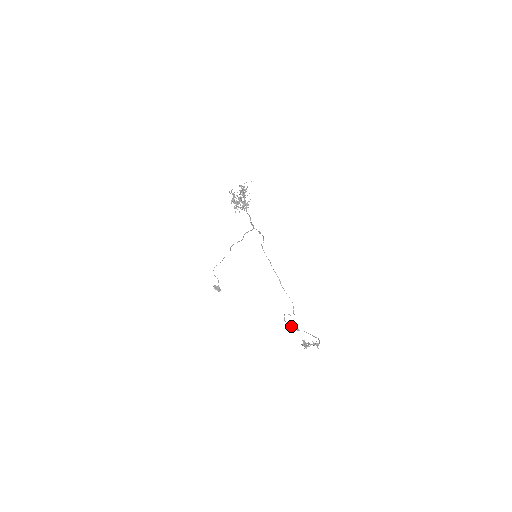
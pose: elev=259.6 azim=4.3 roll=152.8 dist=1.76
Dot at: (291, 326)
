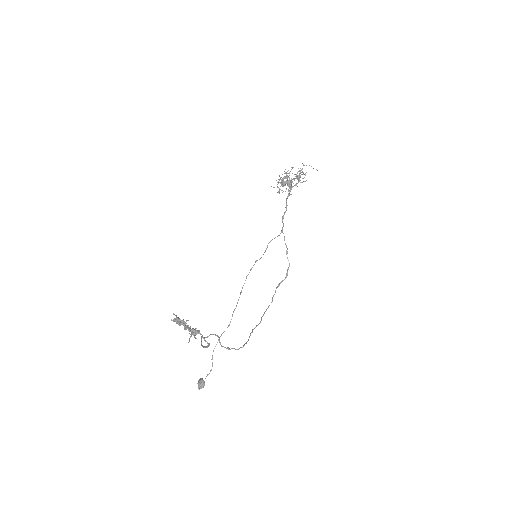
Dot at: occluded
